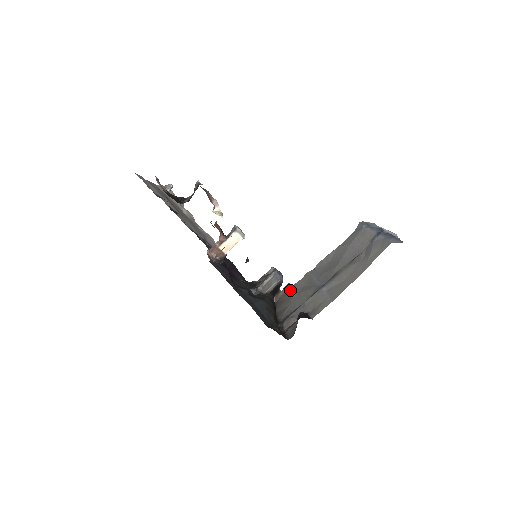
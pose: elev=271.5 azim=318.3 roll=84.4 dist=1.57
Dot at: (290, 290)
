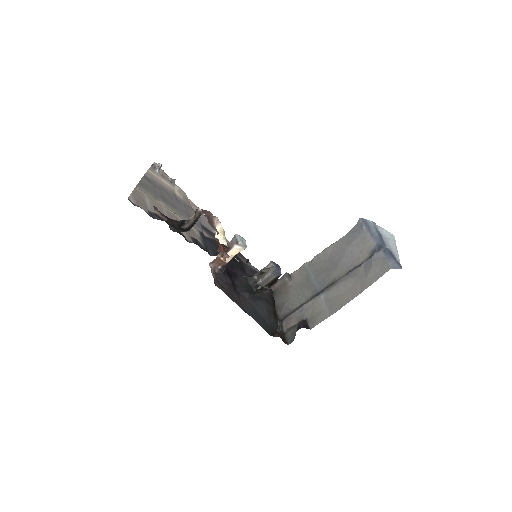
Dot at: (288, 282)
